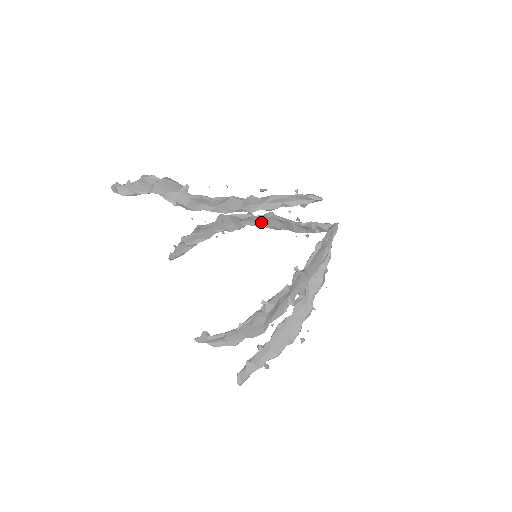
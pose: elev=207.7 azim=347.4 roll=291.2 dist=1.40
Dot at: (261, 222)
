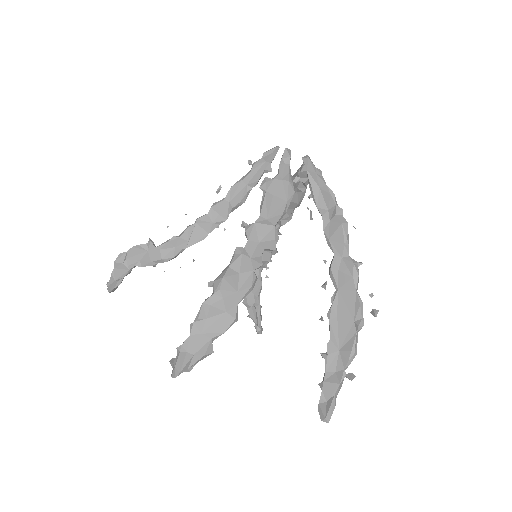
Dot at: occluded
